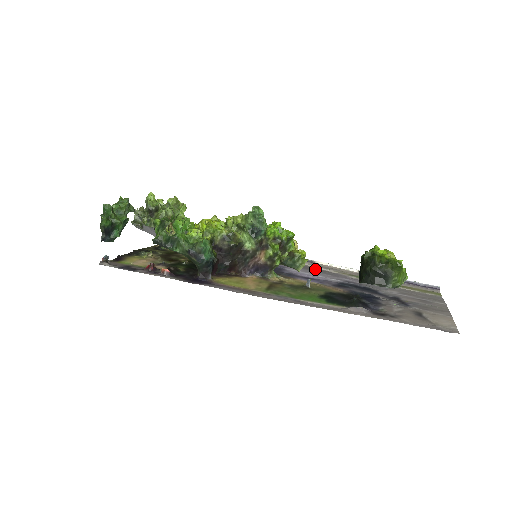
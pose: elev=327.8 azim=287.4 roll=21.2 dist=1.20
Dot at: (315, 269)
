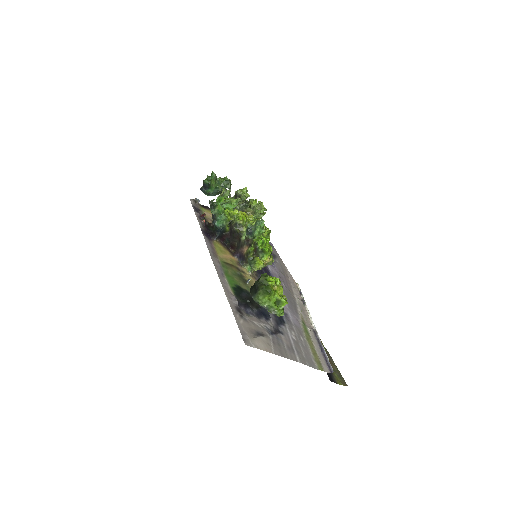
Dot at: (293, 302)
